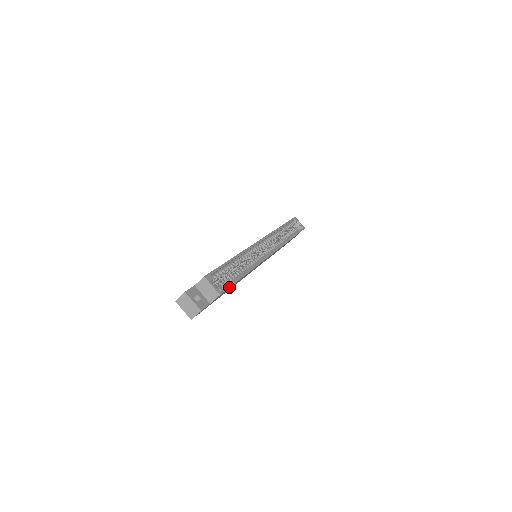
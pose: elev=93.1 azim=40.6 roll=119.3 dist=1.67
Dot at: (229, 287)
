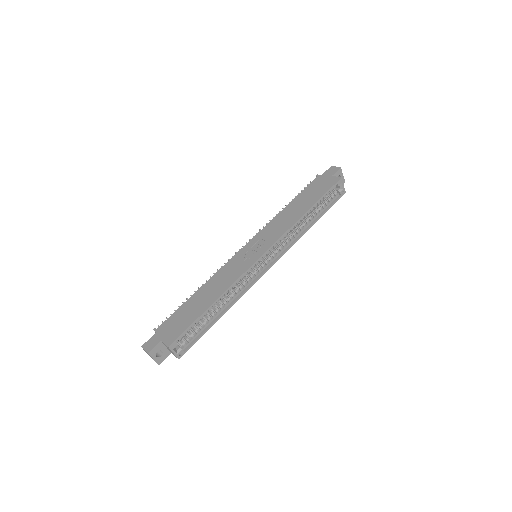
Dot at: occluded
